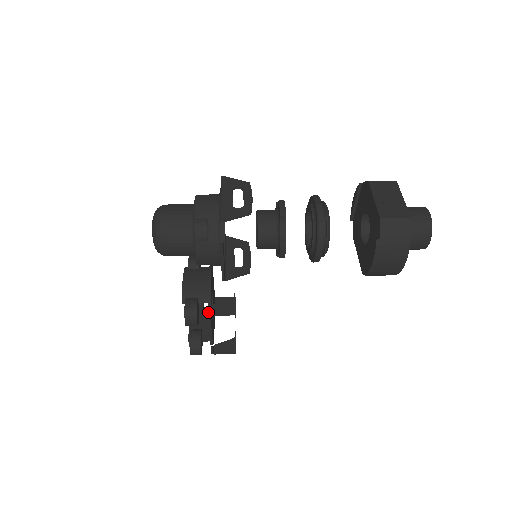
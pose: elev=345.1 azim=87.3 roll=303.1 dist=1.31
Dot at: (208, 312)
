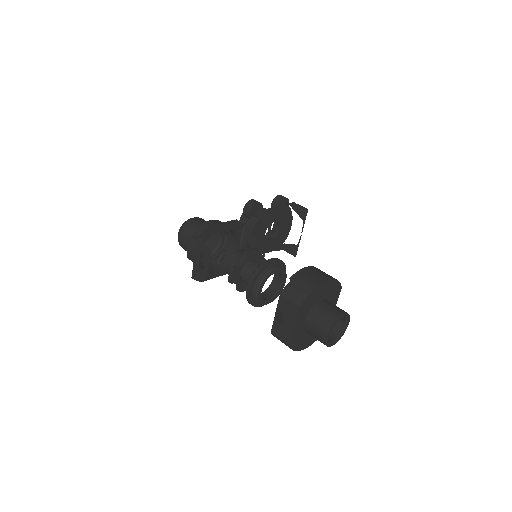
Dot at: occluded
